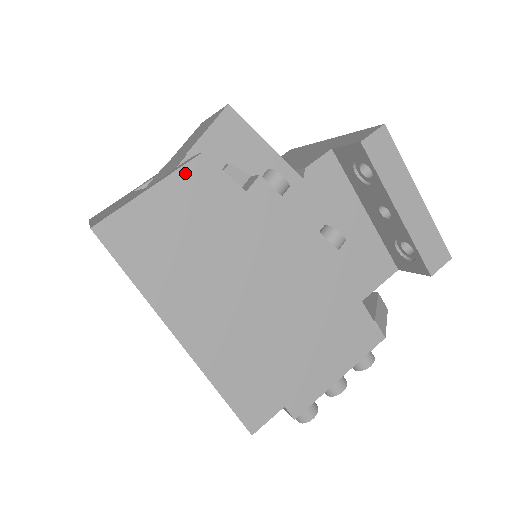
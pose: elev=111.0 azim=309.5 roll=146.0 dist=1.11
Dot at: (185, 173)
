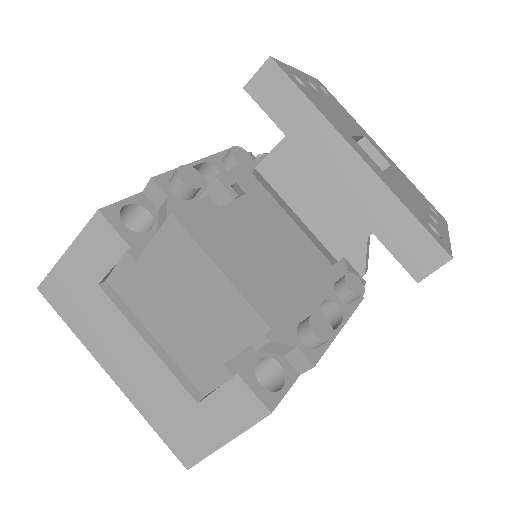
Dot at: (255, 422)
